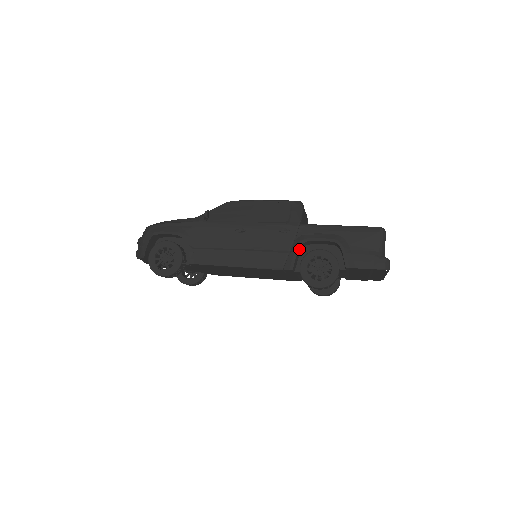
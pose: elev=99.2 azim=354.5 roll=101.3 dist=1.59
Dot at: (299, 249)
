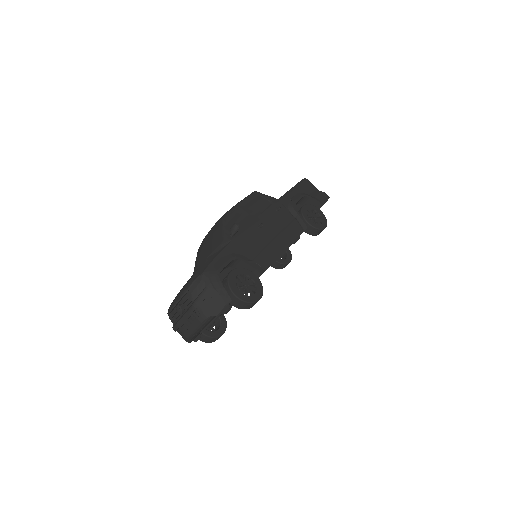
Dot at: (296, 213)
